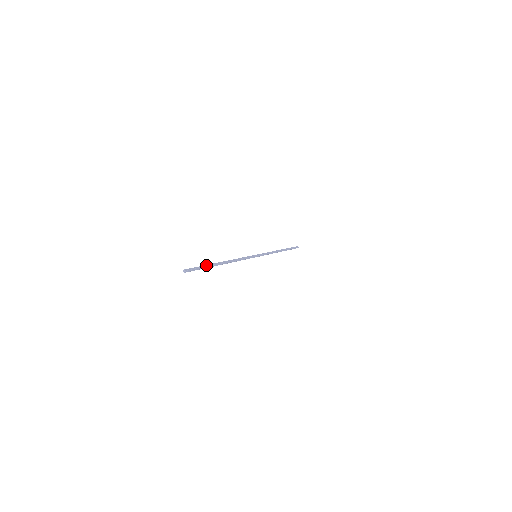
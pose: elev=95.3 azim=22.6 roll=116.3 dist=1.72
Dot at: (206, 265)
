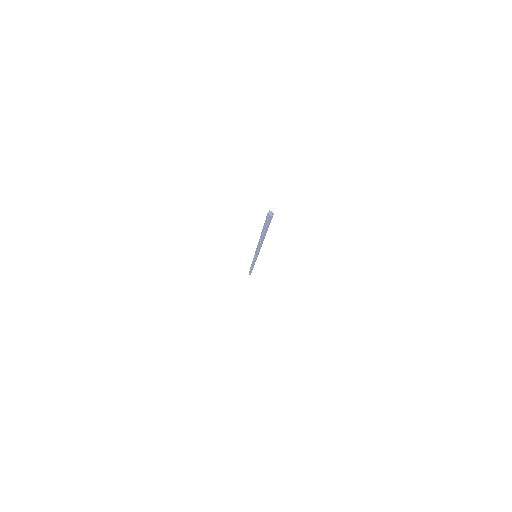
Dot at: occluded
